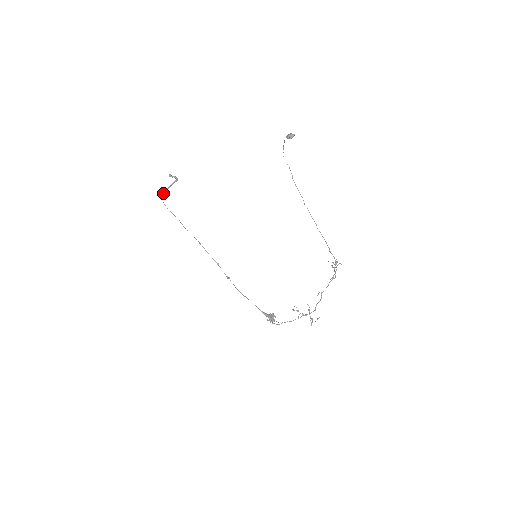
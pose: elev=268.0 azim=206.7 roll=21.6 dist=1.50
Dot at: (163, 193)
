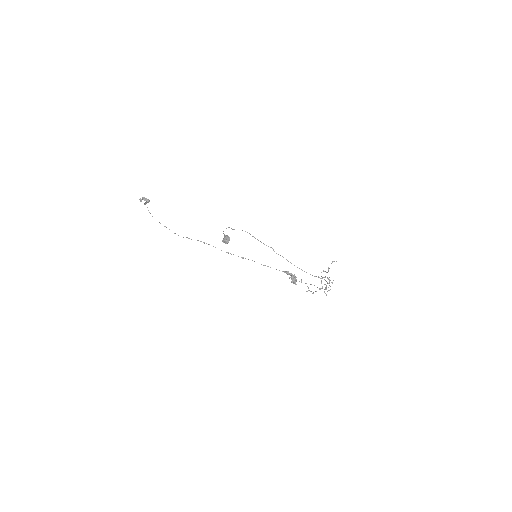
Dot at: (145, 203)
